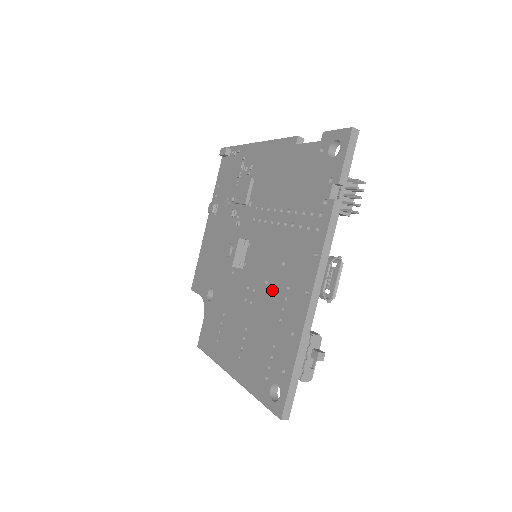
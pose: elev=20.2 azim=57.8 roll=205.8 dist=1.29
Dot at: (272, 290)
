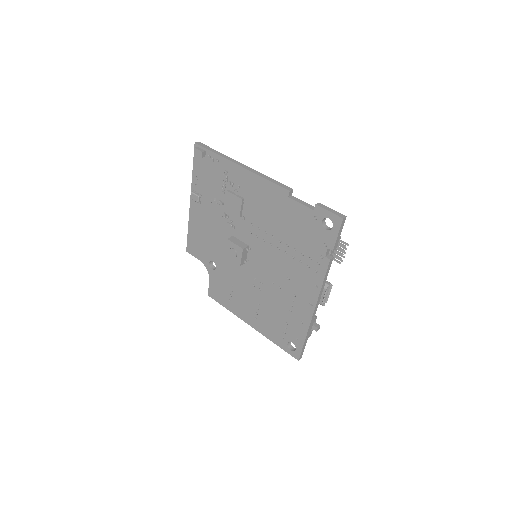
Dot at: (280, 290)
